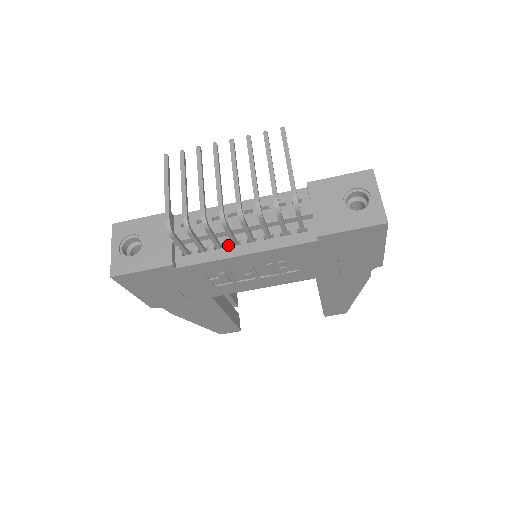
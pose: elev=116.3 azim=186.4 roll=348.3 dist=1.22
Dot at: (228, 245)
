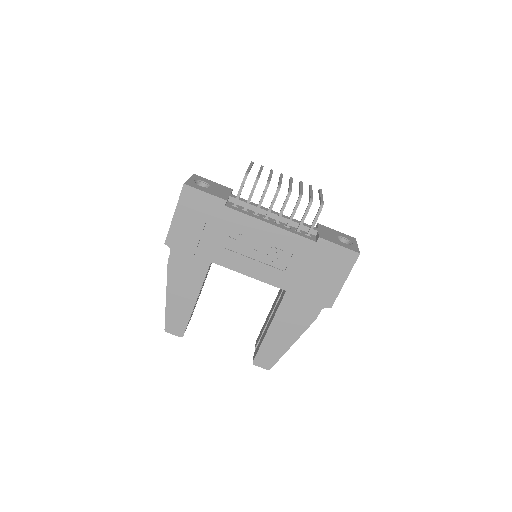
Dot at: (262, 217)
